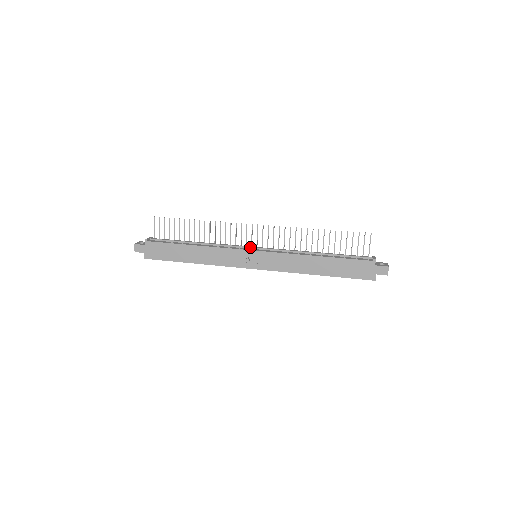
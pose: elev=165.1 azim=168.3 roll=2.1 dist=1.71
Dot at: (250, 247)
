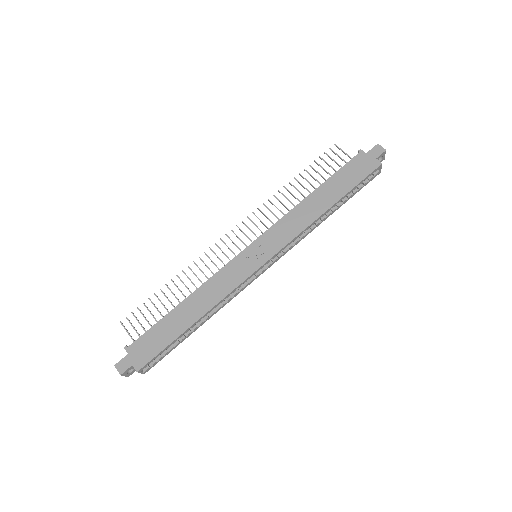
Dot at: occluded
